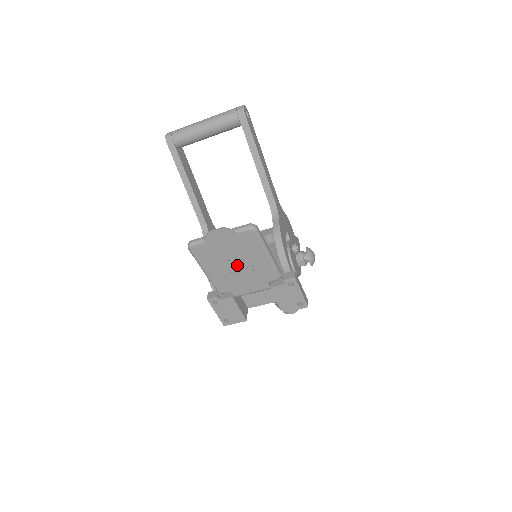
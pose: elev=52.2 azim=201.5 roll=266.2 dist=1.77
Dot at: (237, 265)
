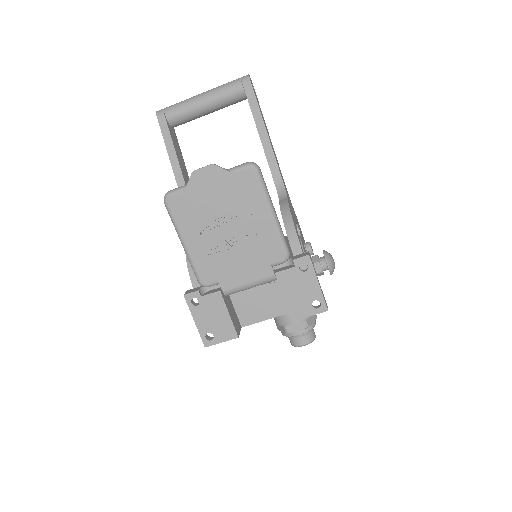
Dot at: (229, 232)
